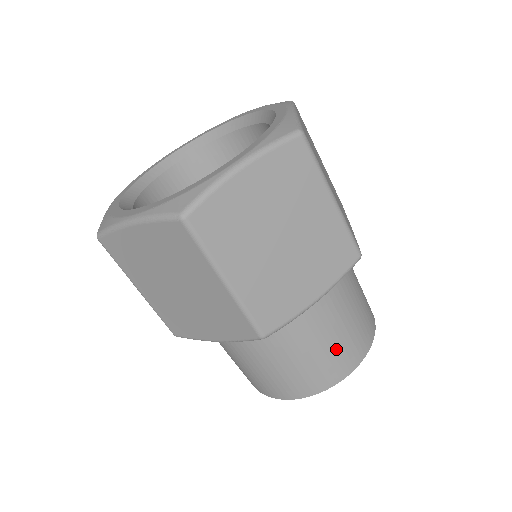
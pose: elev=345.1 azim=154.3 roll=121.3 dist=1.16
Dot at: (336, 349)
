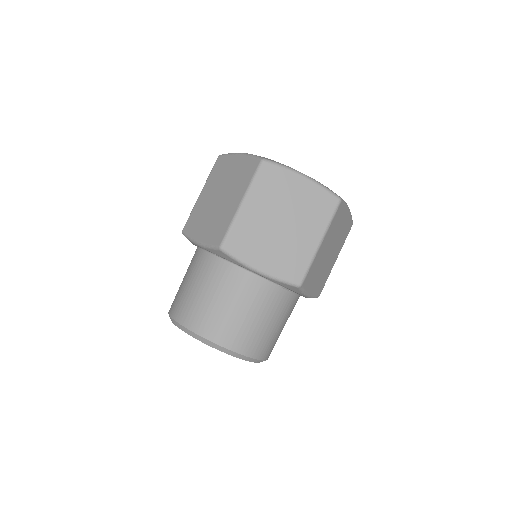
Dot at: (233, 320)
